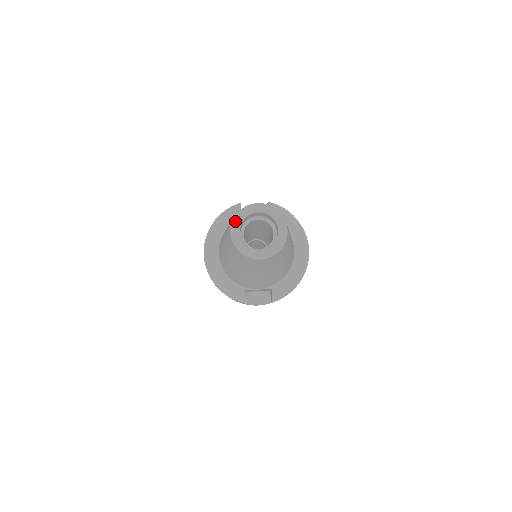
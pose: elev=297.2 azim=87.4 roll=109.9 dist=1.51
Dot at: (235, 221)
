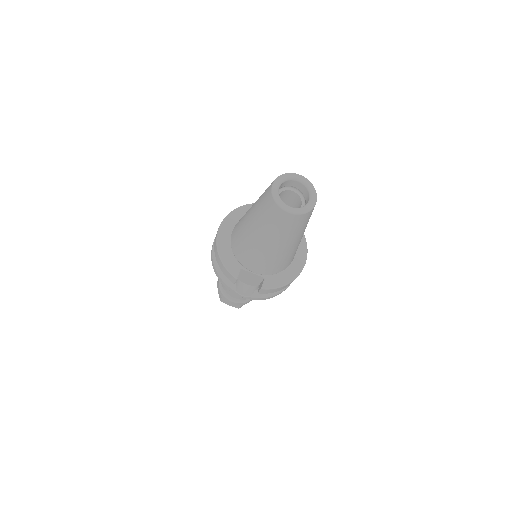
Dot at: (279, 178)
